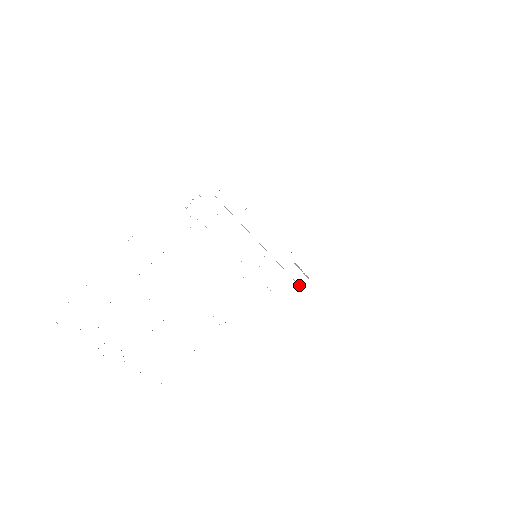
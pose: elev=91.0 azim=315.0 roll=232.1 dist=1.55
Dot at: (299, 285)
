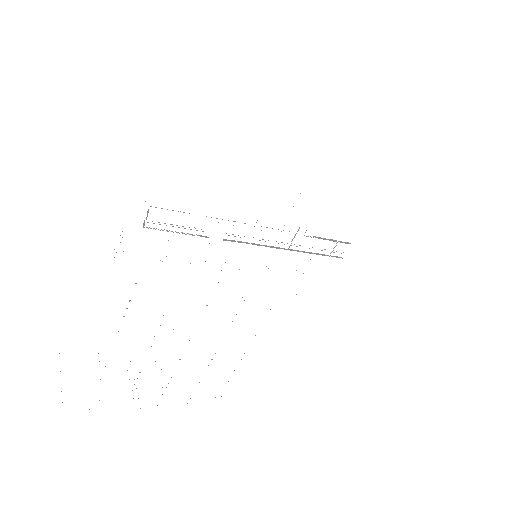
Dot at: occluded
